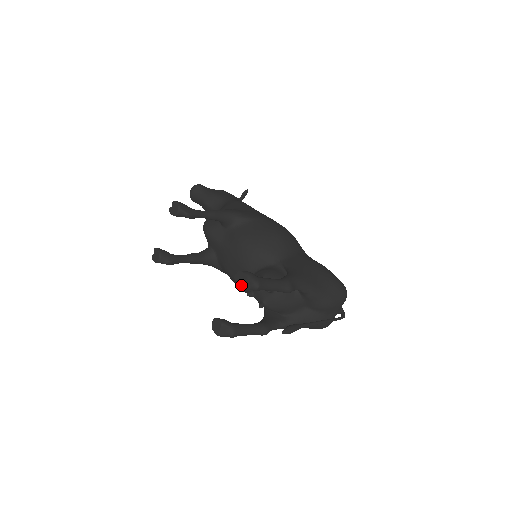
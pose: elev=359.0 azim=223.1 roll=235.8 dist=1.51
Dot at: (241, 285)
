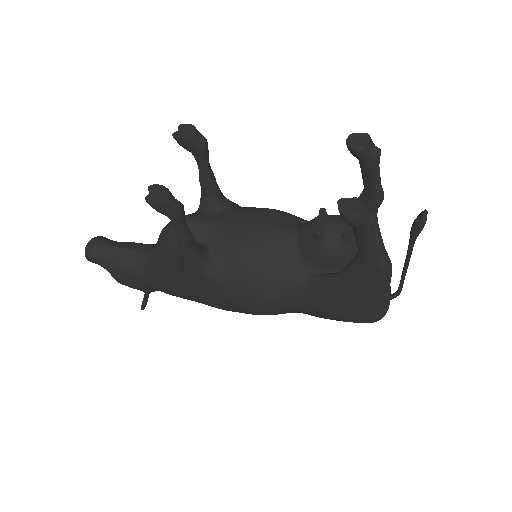
Dot at: (364, 143)
